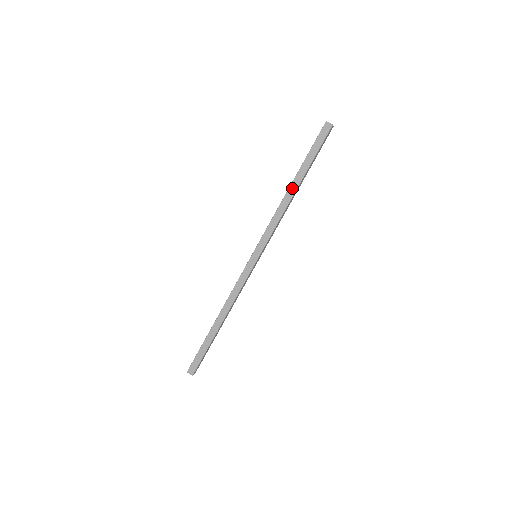
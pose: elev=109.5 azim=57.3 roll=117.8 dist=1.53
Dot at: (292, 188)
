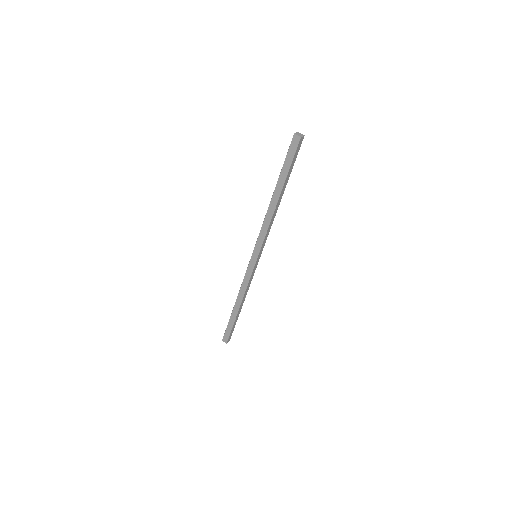
Dot at: (274, 199)
